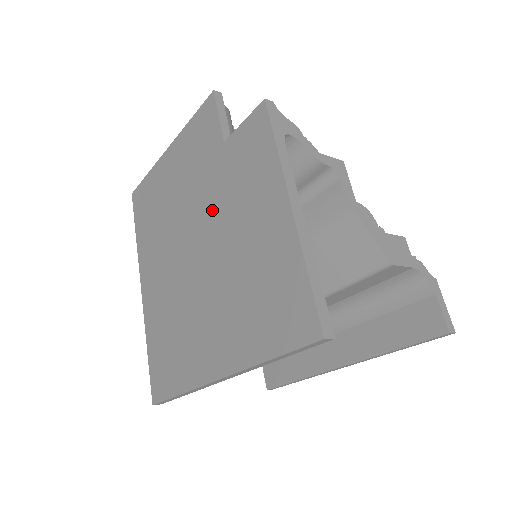
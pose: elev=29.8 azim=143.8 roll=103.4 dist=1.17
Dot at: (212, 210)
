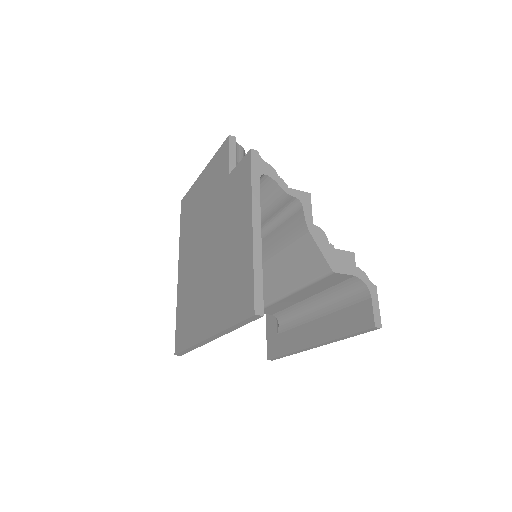
Dot at: (218, 221)
